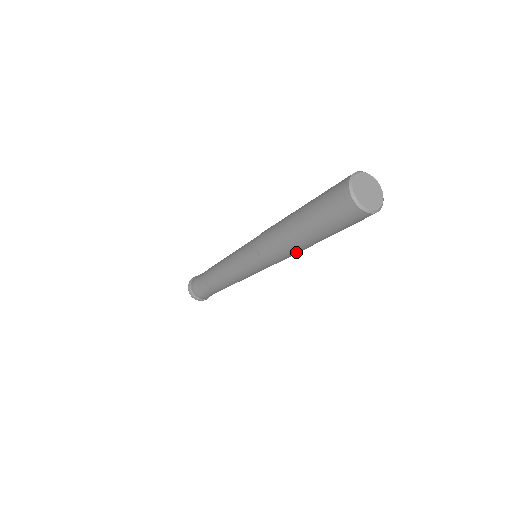
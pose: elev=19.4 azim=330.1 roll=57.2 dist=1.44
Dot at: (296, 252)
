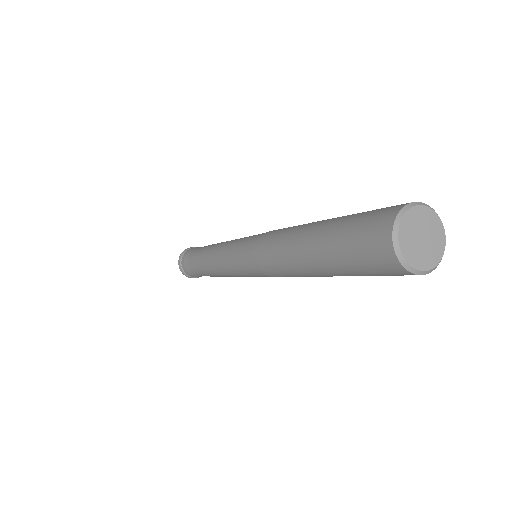
Dot at: occluded
